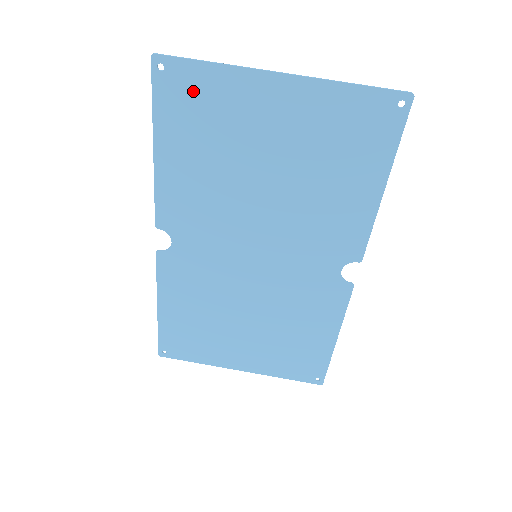
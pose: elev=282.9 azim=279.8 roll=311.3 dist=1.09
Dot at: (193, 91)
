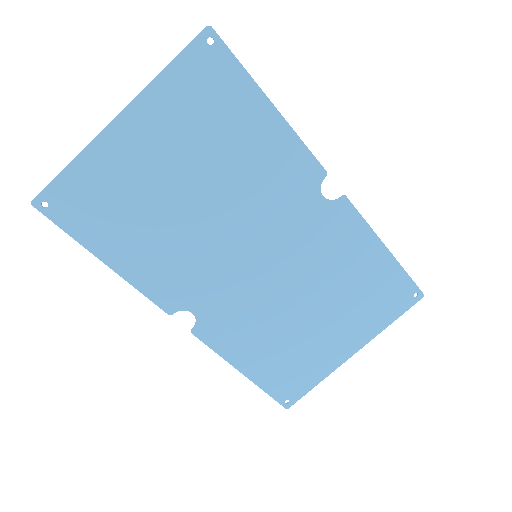
Dot at: (81, 195)
